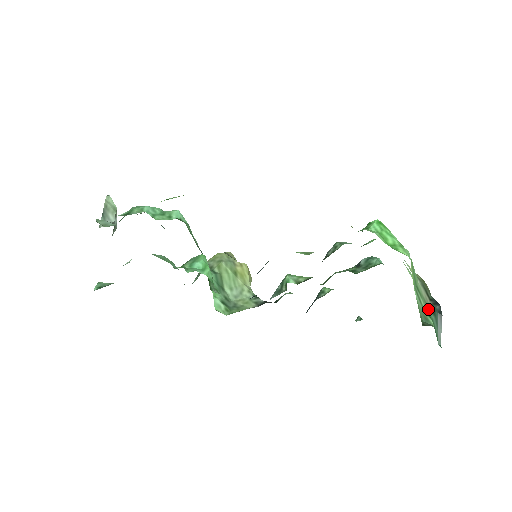
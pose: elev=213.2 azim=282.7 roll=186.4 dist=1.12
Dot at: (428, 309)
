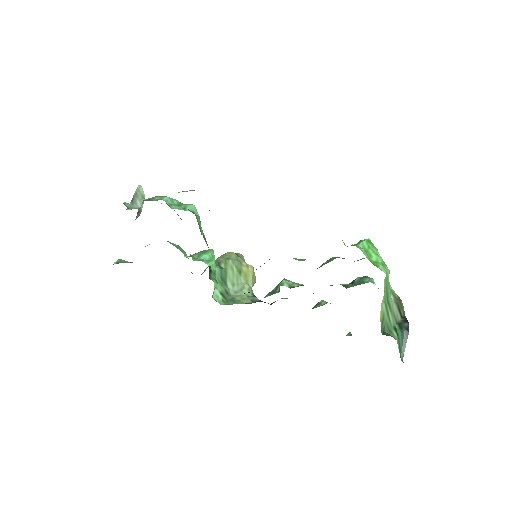
Dot at: (396, 324)
